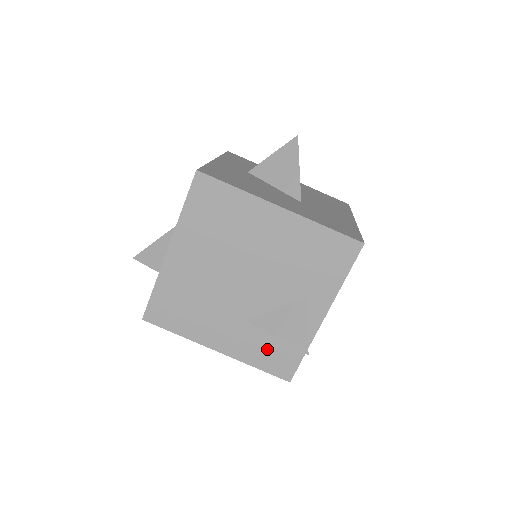
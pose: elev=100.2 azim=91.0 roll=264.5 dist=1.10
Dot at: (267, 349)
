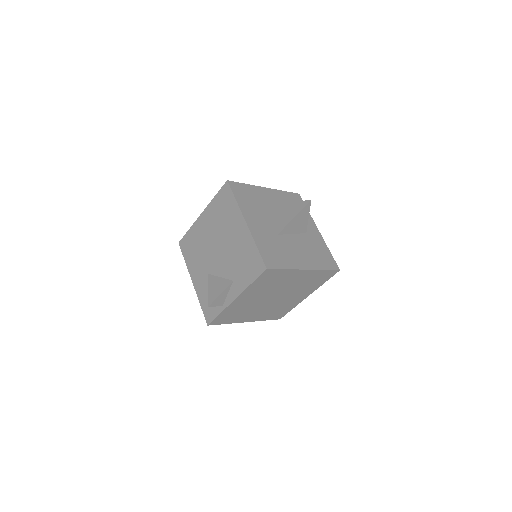
Dot at: occluded
